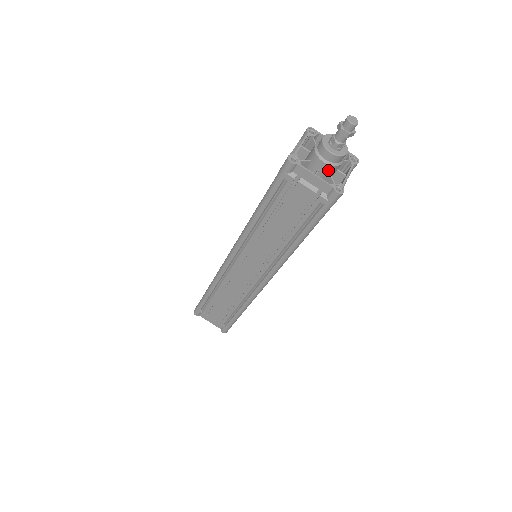
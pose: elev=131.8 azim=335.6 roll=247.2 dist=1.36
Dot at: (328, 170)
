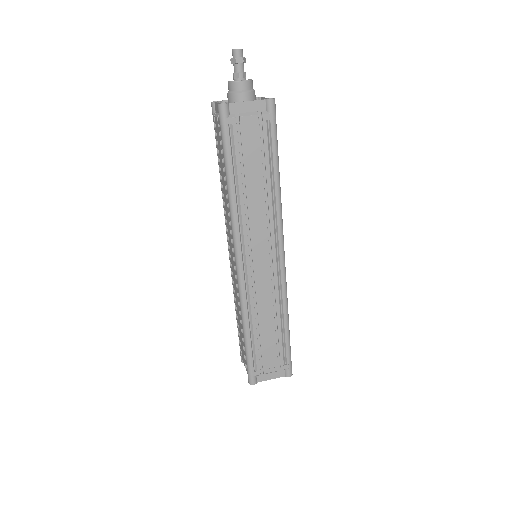
Dot at: (251, 98)
